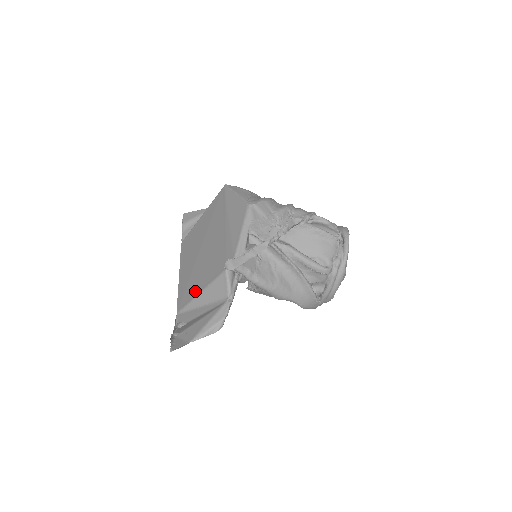
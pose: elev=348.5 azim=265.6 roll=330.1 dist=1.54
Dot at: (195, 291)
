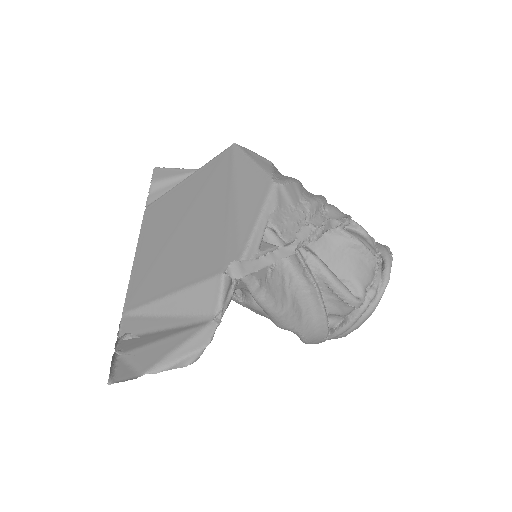
Dot at: (161, 289)
